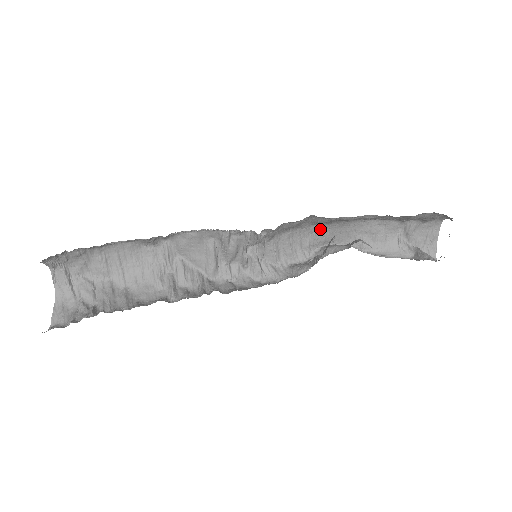
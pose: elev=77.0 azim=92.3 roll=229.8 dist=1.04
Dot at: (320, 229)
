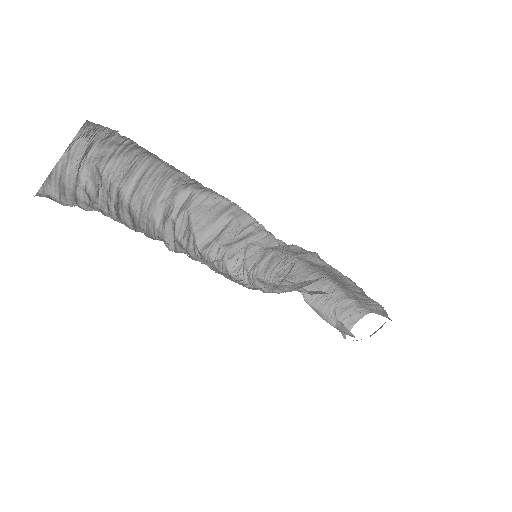
Dot at: (297, 265)
